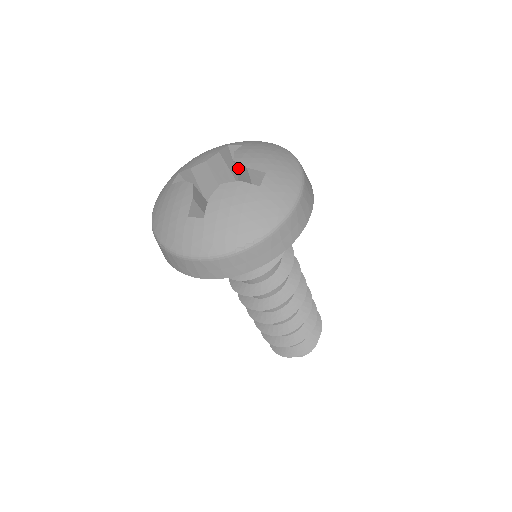
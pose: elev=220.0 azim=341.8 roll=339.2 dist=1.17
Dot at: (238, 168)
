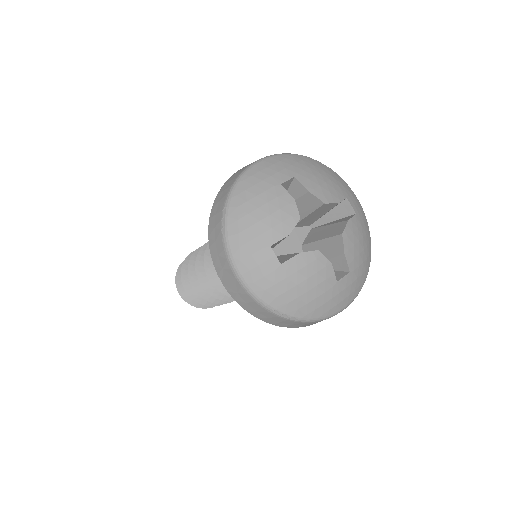
Dot at: (338, 240)
